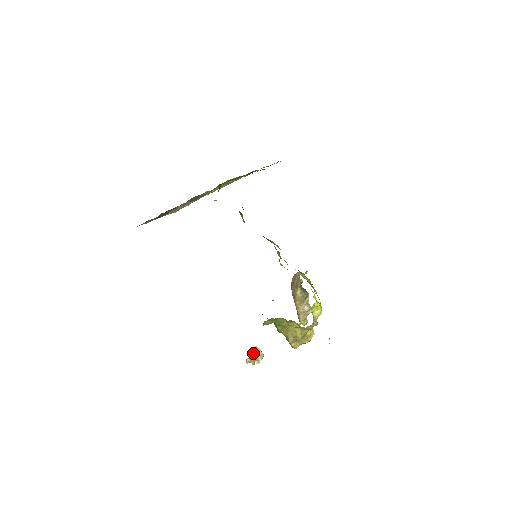
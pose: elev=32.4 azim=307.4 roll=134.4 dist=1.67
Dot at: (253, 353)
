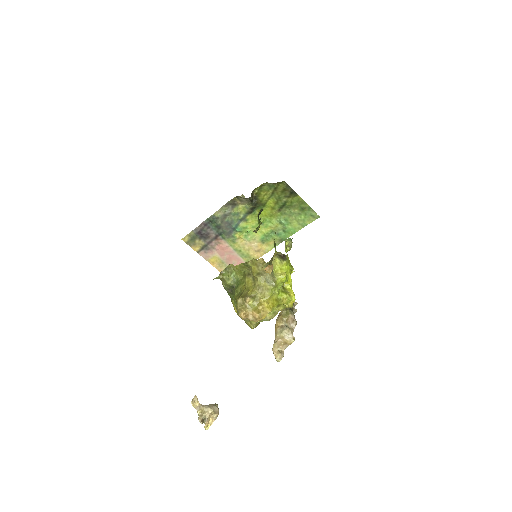
Dot at: (208, 405)
